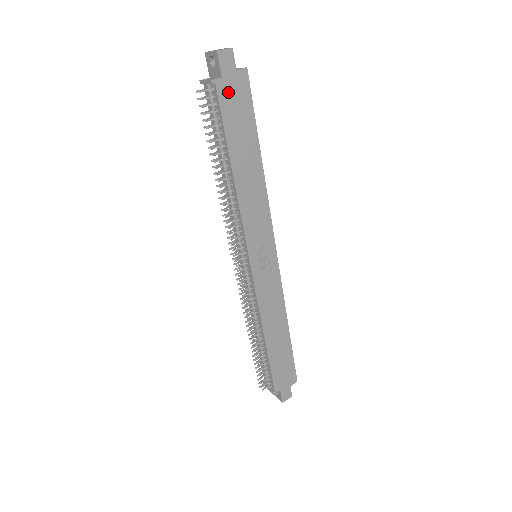
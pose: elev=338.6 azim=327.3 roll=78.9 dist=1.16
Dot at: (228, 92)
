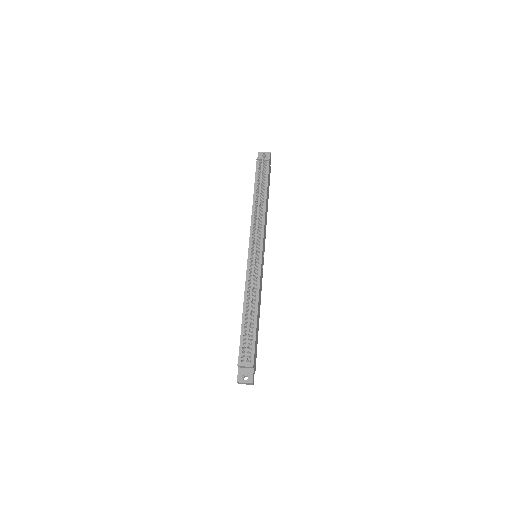
Dot at: (269, 169)
